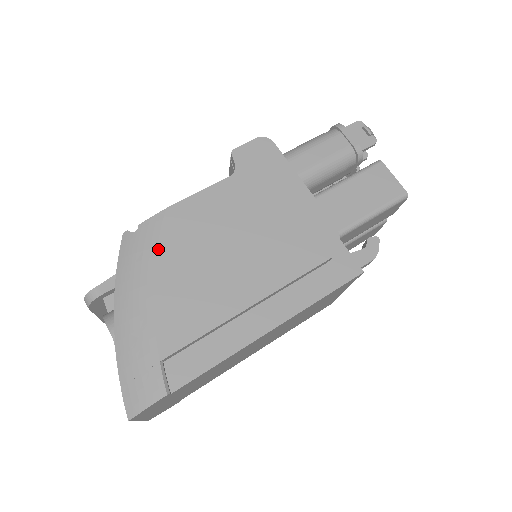
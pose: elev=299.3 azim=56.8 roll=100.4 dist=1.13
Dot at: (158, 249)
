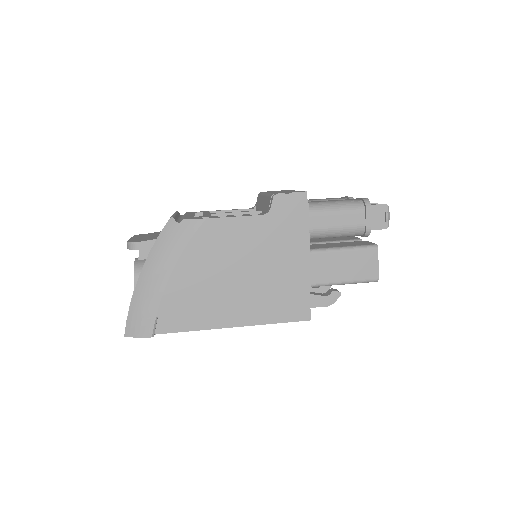
Dot at: (187, 246)
